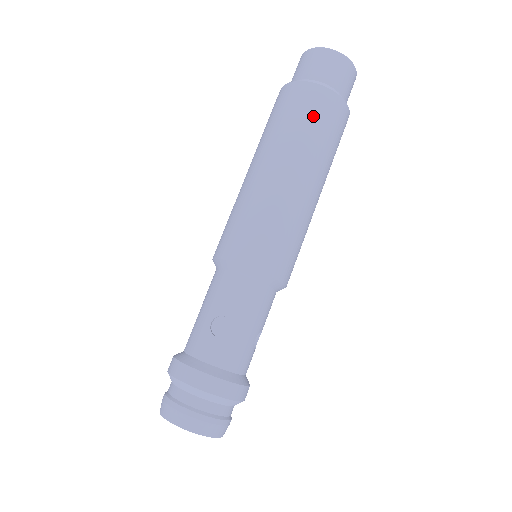
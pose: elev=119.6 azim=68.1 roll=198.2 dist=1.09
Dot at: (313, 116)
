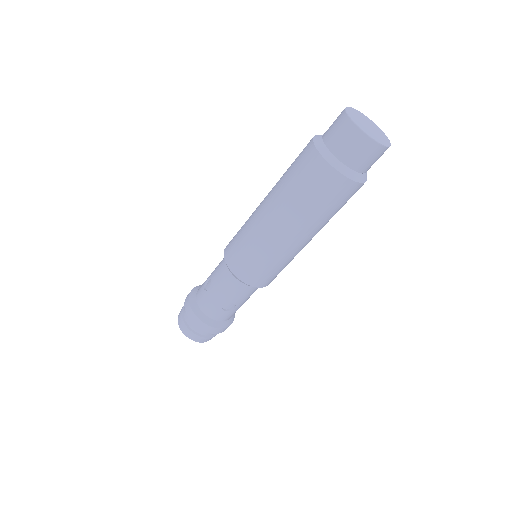
Dot at: (299, 173)
